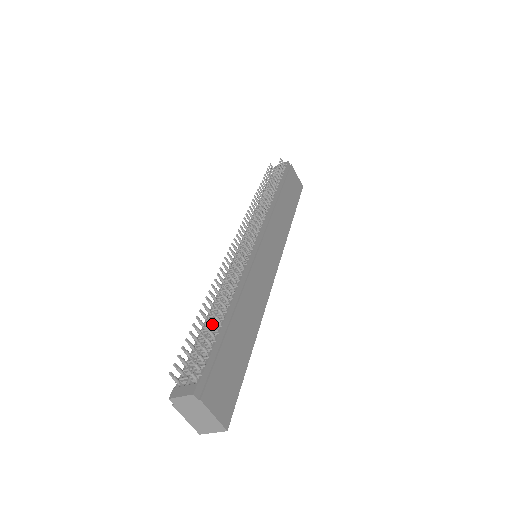
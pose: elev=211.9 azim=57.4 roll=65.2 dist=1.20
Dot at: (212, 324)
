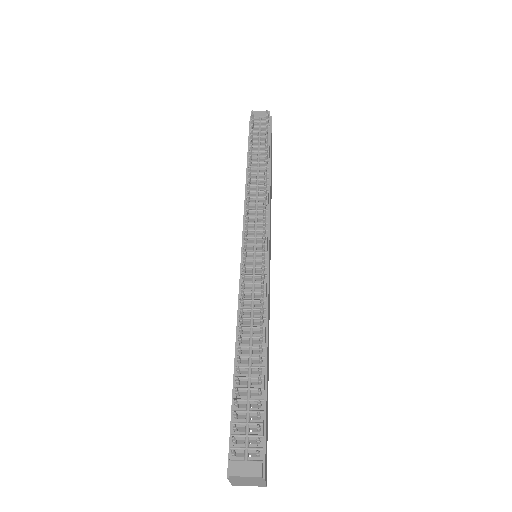
Dot at: (260, 381)
